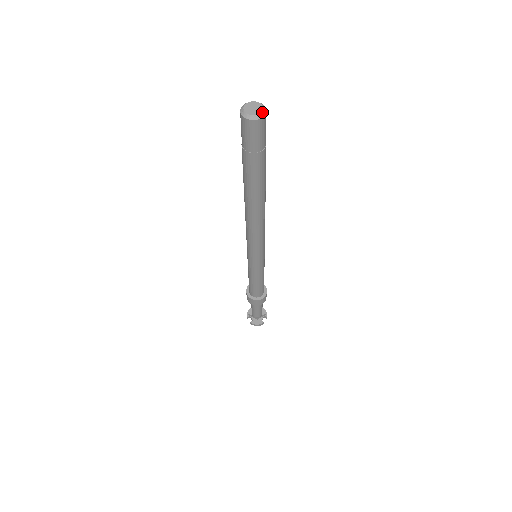
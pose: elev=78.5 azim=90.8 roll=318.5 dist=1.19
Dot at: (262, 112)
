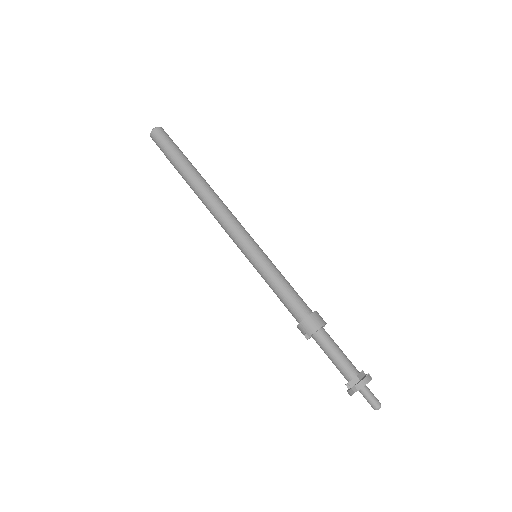
Dot at: (160, 128)
